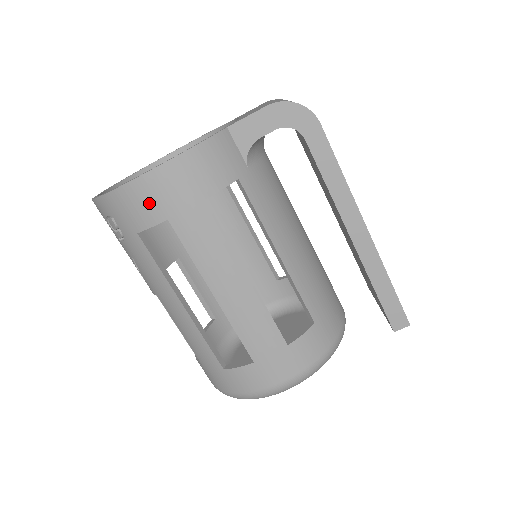
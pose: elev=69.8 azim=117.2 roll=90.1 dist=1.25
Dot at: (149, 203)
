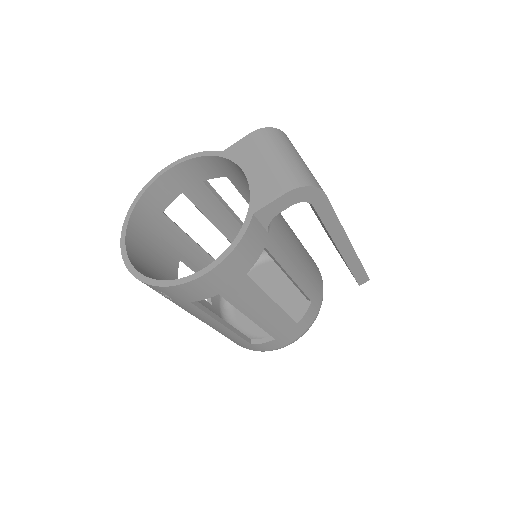
Dot at: (204, 290)
